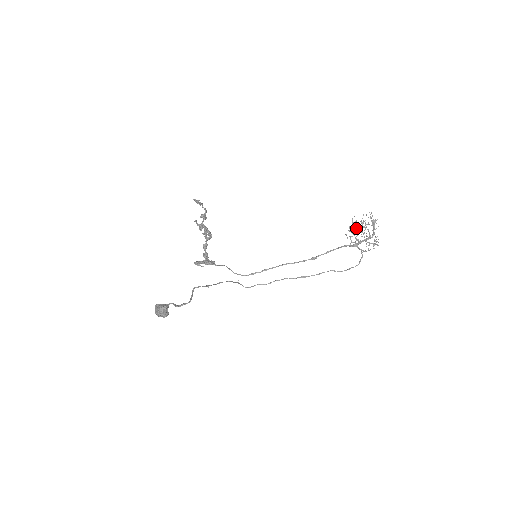
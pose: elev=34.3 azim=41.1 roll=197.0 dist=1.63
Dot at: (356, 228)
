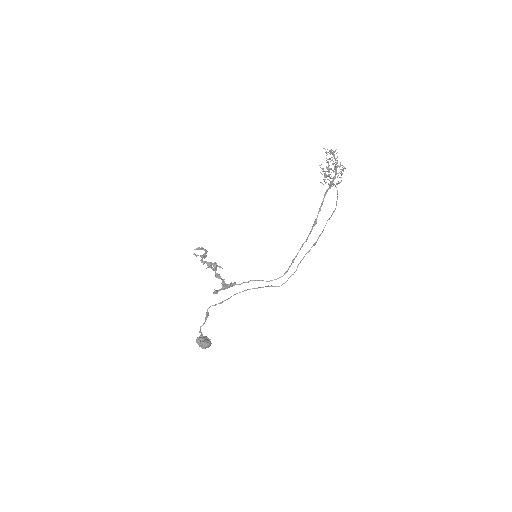
Dot at: (328, 170)
